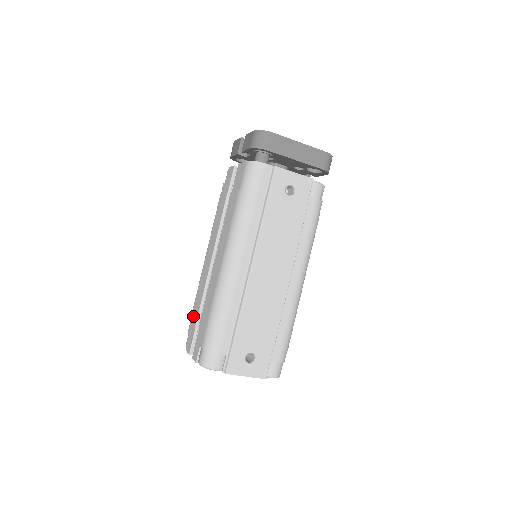
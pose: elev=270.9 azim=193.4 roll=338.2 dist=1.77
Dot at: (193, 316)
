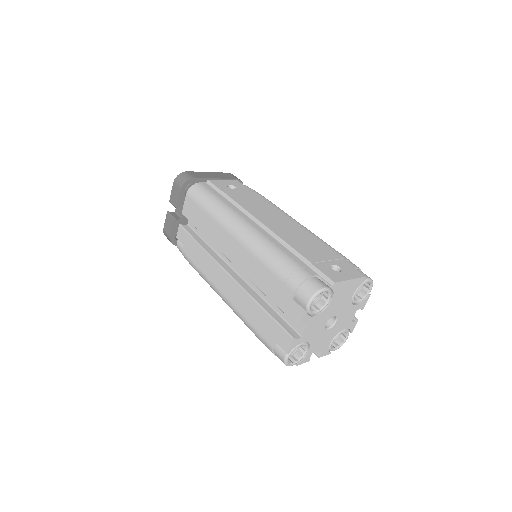
Dot at: (261, 326)
